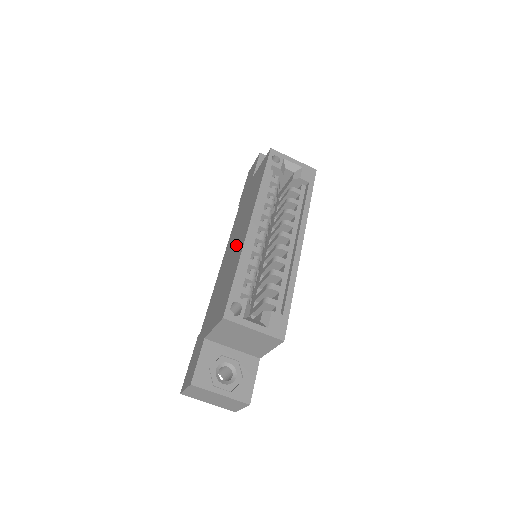
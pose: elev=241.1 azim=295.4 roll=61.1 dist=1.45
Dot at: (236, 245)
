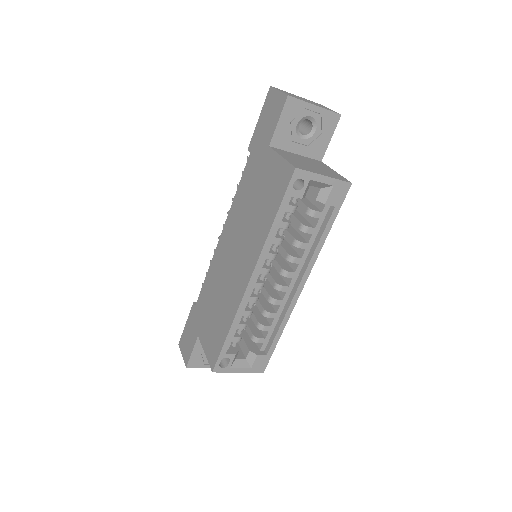
Dot at: (234, 271)
